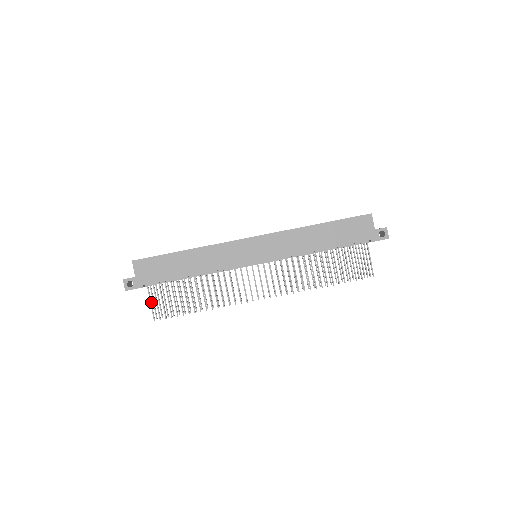
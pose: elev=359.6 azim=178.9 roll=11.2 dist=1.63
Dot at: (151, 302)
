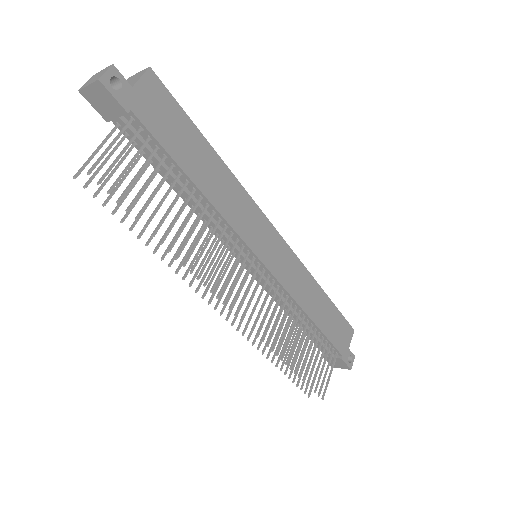
Dot at: (112, 144)
